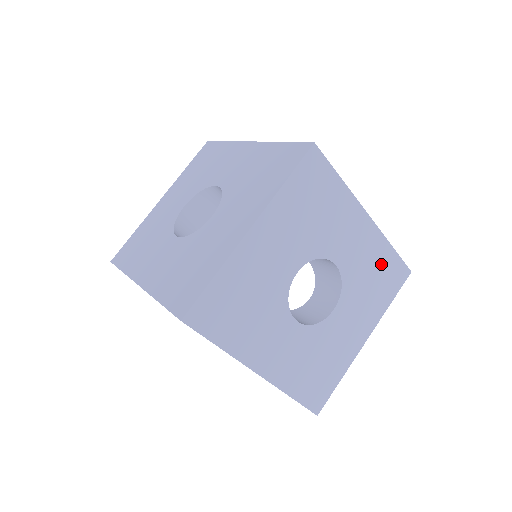
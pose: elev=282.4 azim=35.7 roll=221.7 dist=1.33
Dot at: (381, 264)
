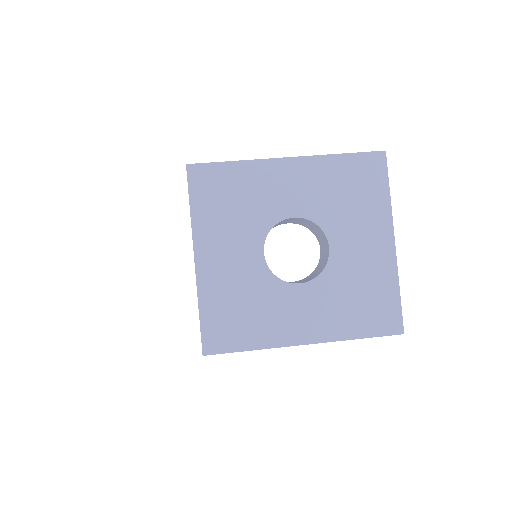
Dot at: (342, 176)
